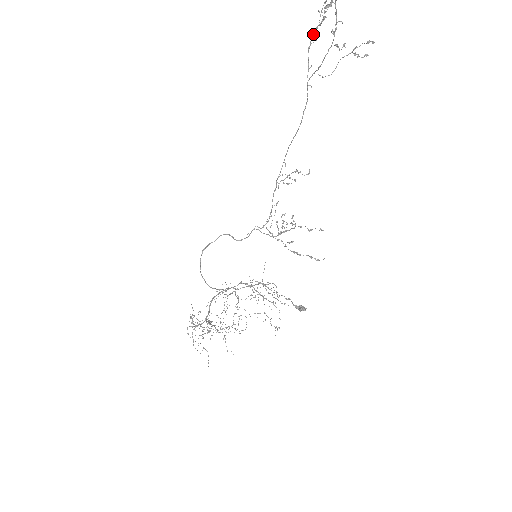
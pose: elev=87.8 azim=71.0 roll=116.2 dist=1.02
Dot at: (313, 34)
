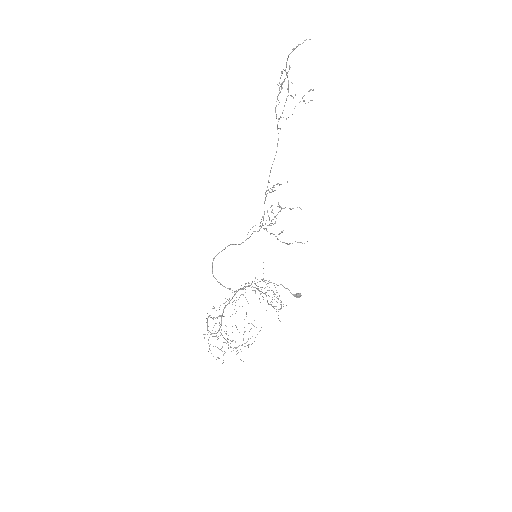
Dot at: (277, 99)
